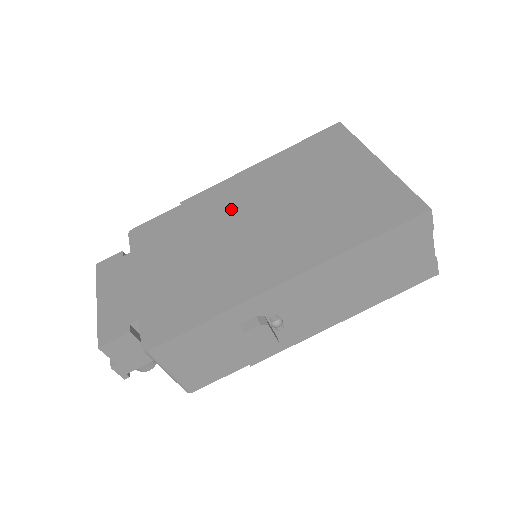
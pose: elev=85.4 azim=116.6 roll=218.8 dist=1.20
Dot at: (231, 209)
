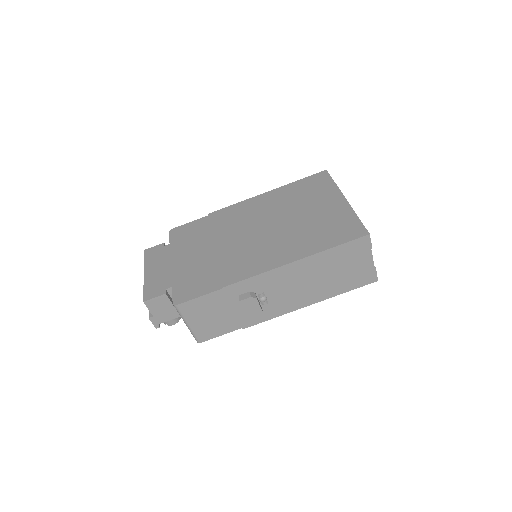
Dot at: (242, 222)
